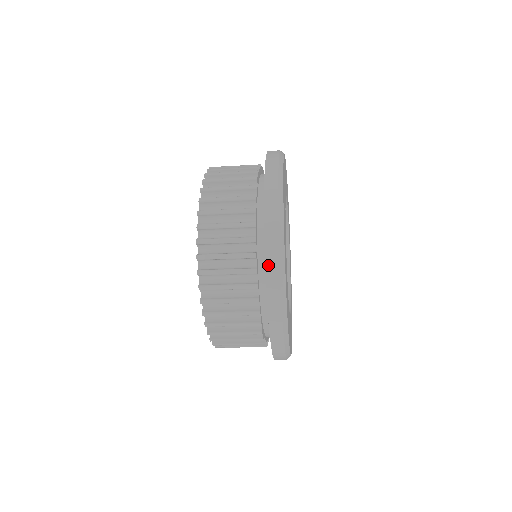
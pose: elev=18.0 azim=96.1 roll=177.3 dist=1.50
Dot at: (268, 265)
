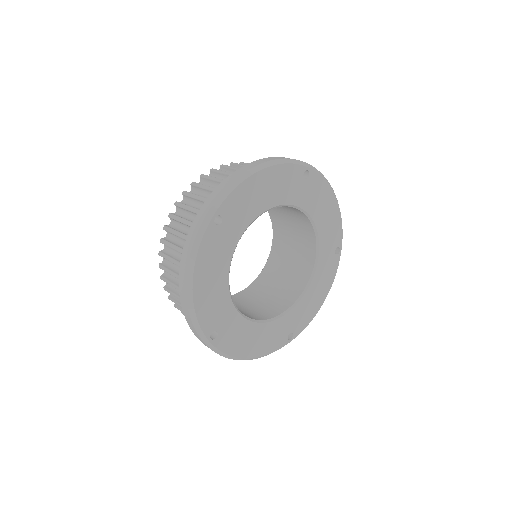
Dot at: (189, 324)
